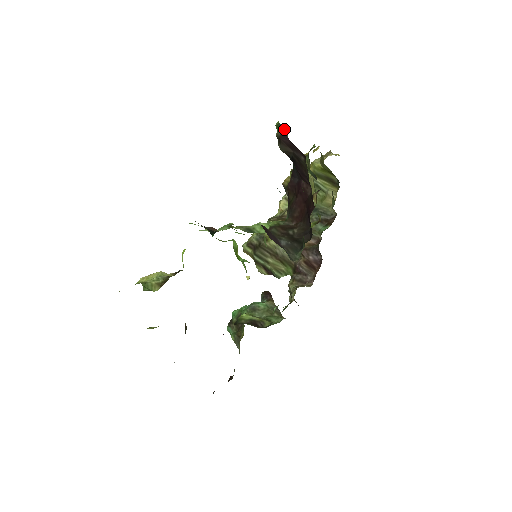
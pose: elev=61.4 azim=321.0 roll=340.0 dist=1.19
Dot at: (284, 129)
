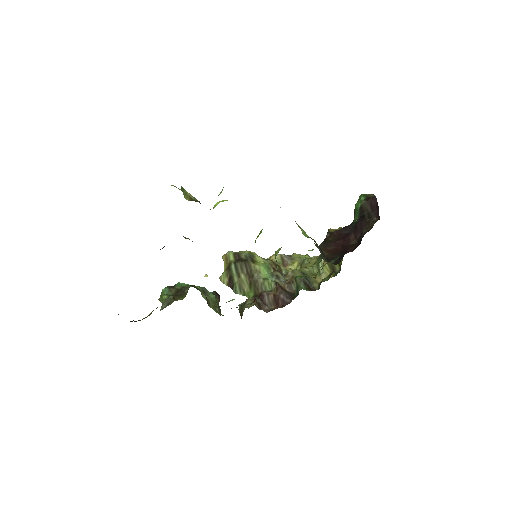
Dot at: occluded
